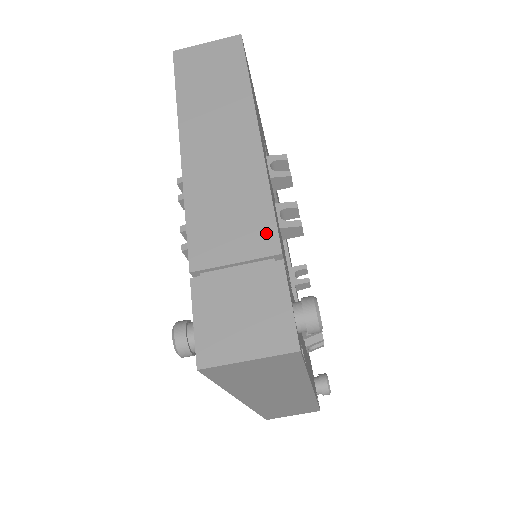
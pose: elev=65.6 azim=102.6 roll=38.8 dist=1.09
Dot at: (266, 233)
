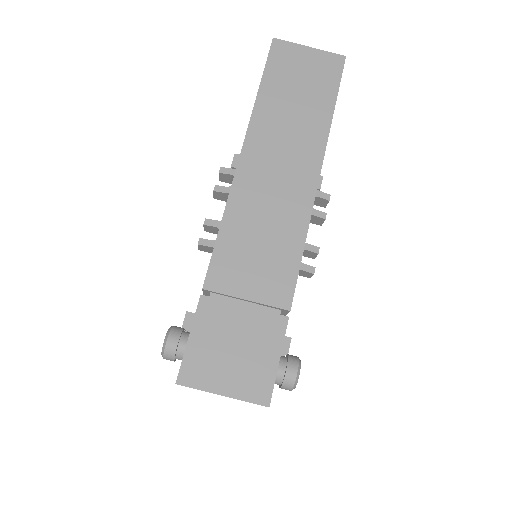
Dot at: (284, 284)
